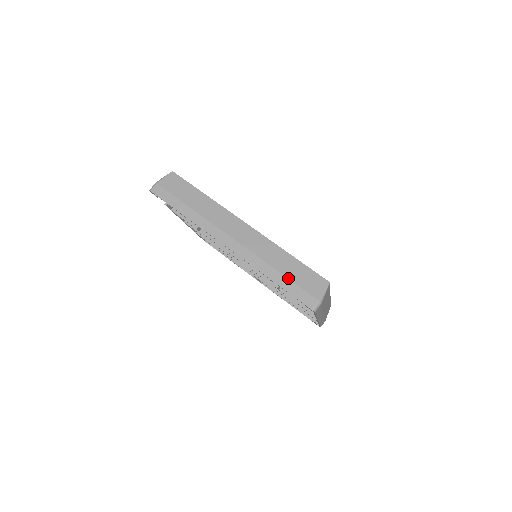
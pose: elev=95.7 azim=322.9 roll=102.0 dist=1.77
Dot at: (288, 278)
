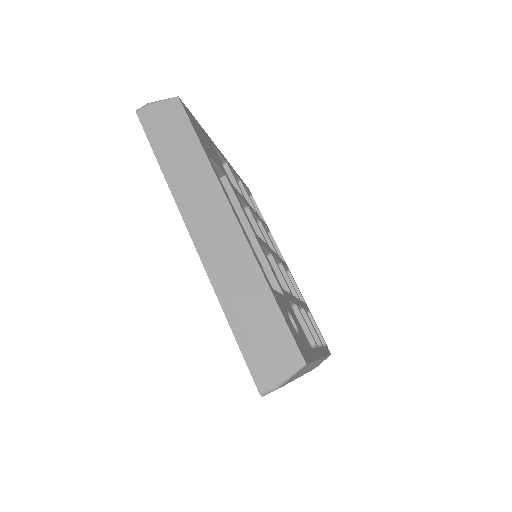
Dot at: (250, 327)
